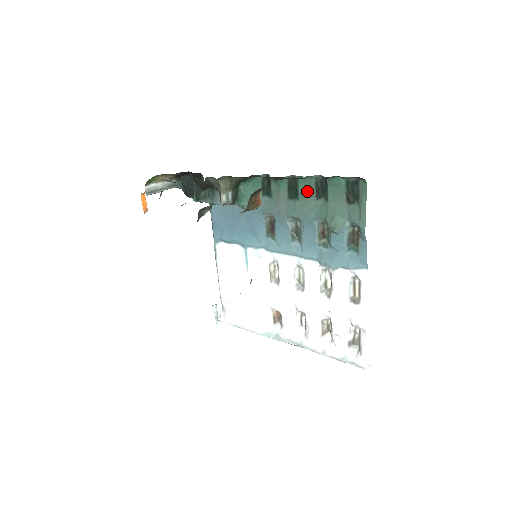
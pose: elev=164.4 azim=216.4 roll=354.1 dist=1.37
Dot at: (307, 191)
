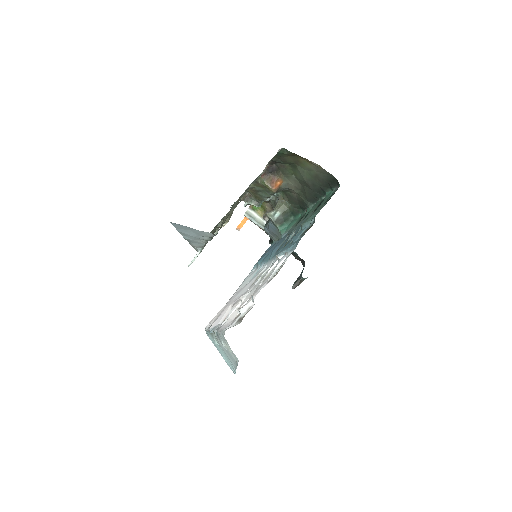
Dot at: (313, 209)
